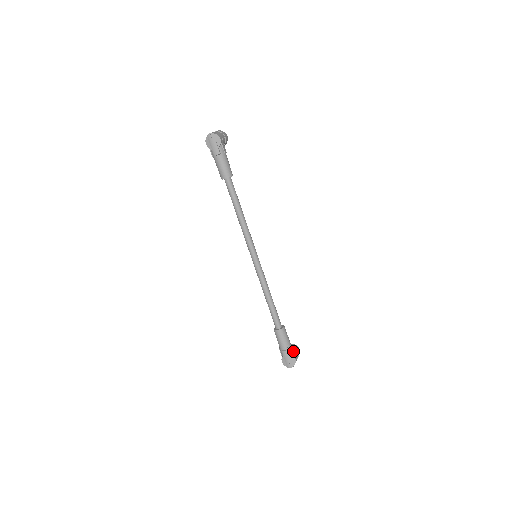
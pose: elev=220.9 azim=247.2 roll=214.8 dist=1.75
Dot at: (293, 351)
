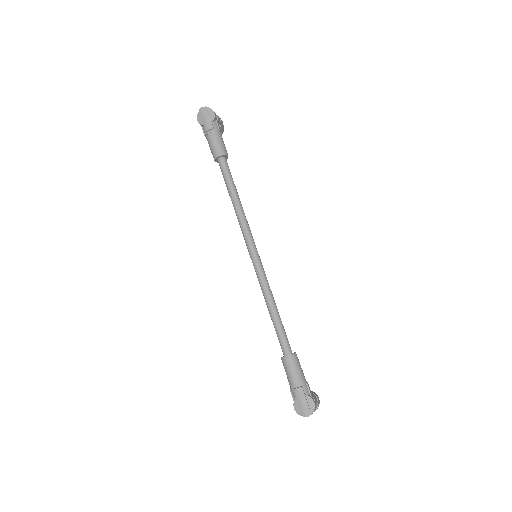
Dot at: (310, 391)
